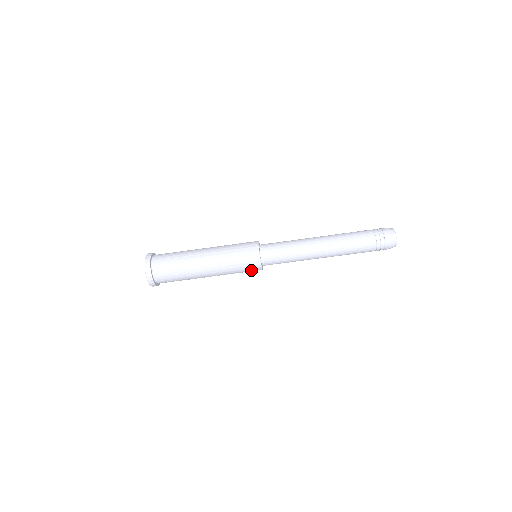
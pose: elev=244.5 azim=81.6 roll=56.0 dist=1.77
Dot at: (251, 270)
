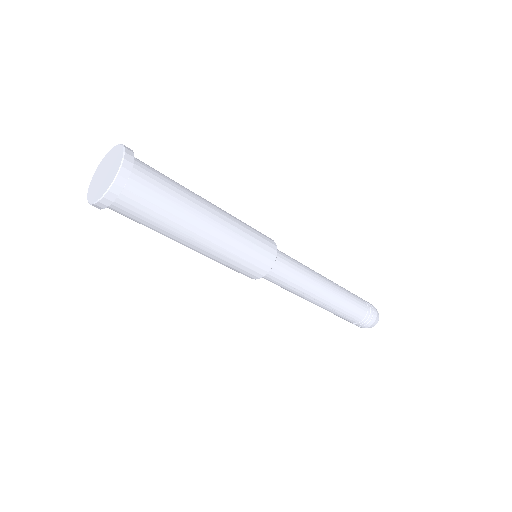
Dot at: occluded
